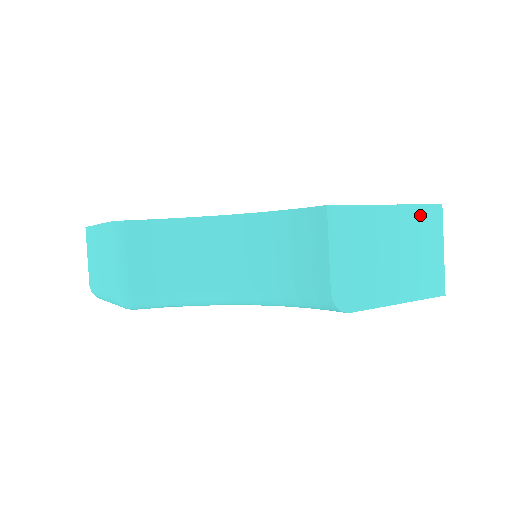
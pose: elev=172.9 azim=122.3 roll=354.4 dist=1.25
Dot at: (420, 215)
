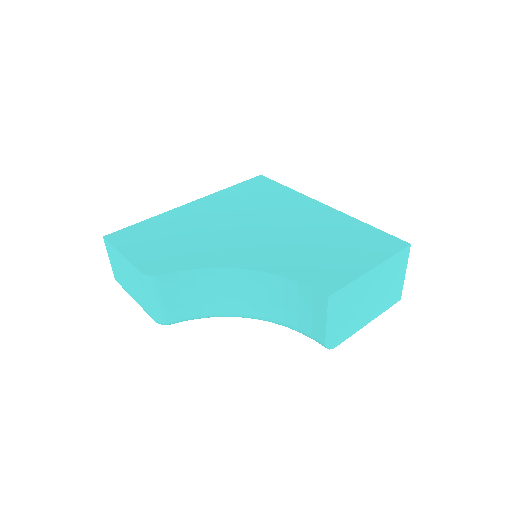
Dot at: (393, 262)
